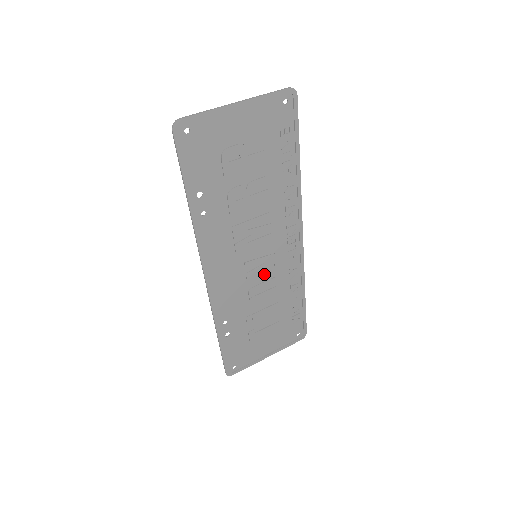
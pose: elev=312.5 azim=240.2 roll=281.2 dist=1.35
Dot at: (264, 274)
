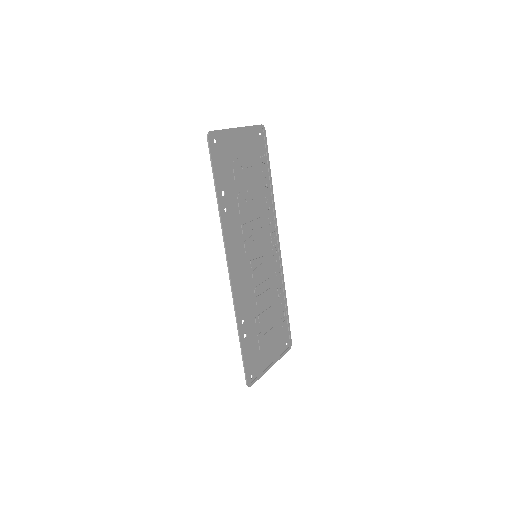
Dot at: (262, 275)
